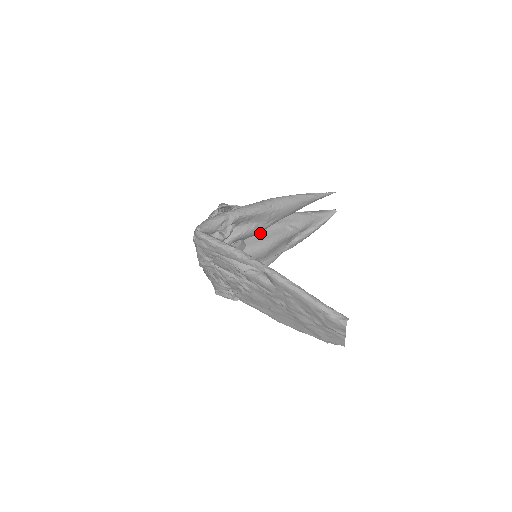
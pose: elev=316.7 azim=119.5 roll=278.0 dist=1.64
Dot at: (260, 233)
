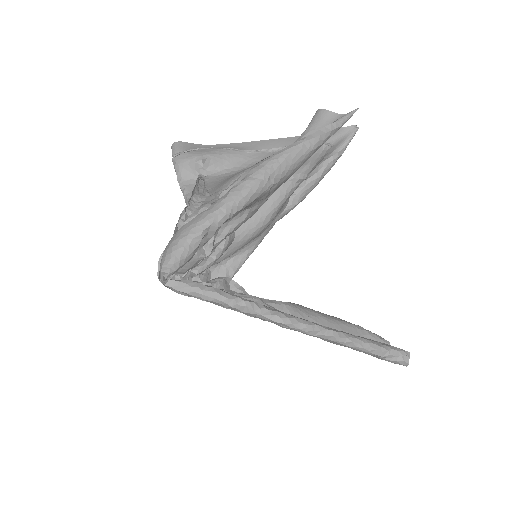
Dot at: occluded
